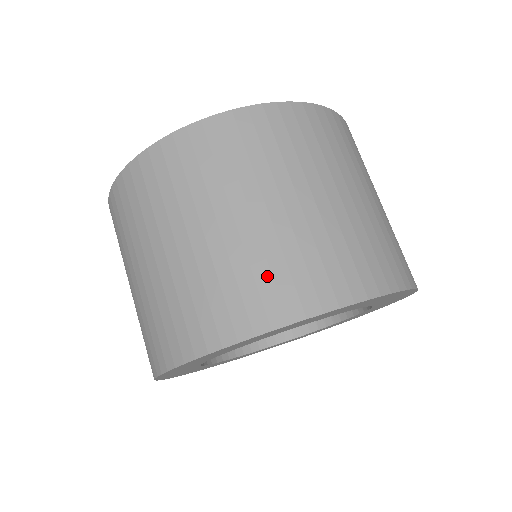
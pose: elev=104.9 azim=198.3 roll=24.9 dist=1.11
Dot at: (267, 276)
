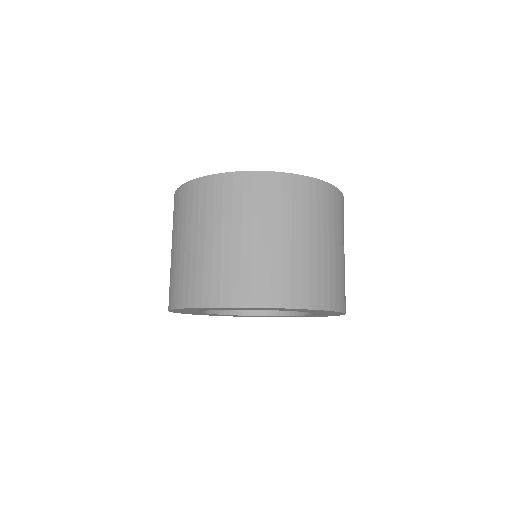
Dot at: (248, 276)
